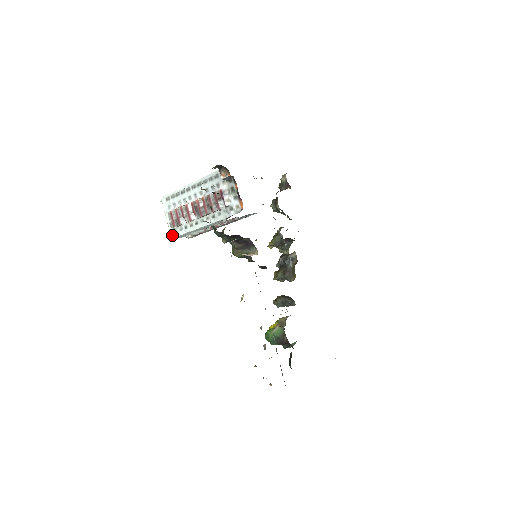
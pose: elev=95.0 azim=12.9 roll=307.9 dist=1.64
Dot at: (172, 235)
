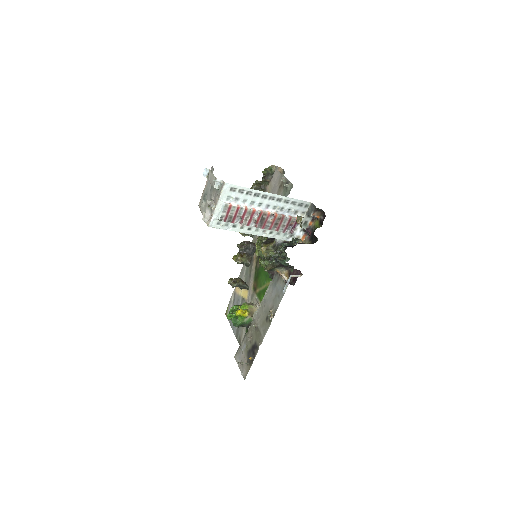
Dot at: (212, 225)
